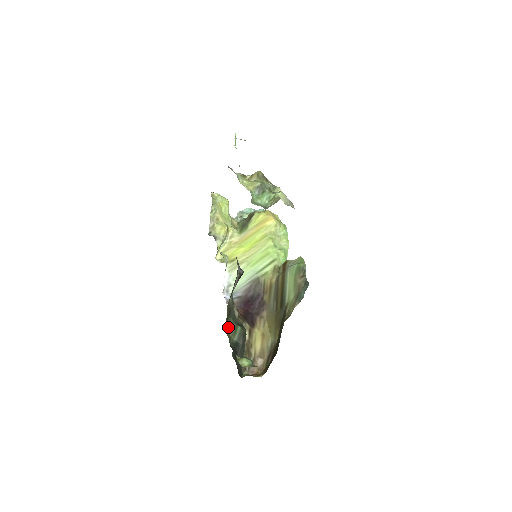
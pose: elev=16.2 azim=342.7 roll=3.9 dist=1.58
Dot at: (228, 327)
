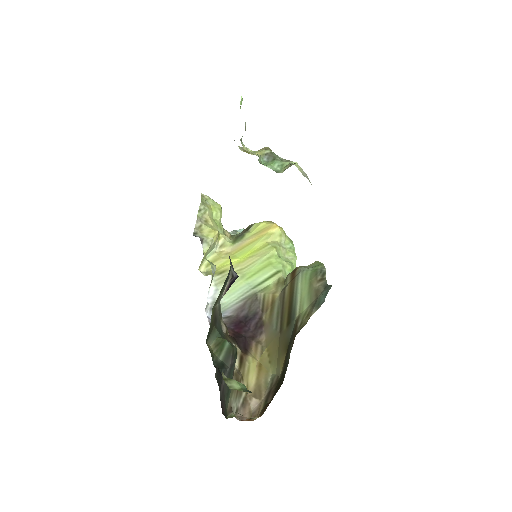
Dot at: (211, 341)
